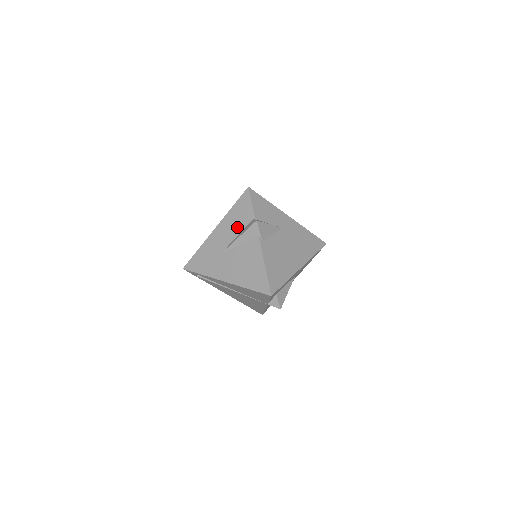
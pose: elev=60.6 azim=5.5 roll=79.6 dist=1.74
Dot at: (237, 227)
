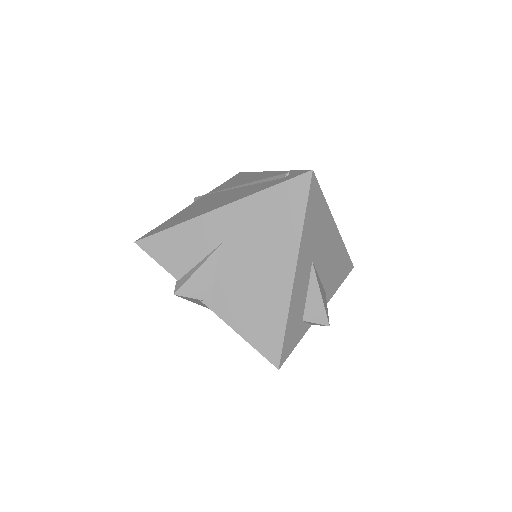
Dot at: occluded
